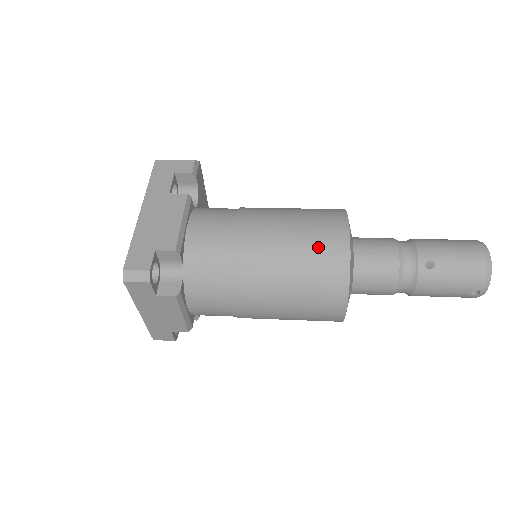
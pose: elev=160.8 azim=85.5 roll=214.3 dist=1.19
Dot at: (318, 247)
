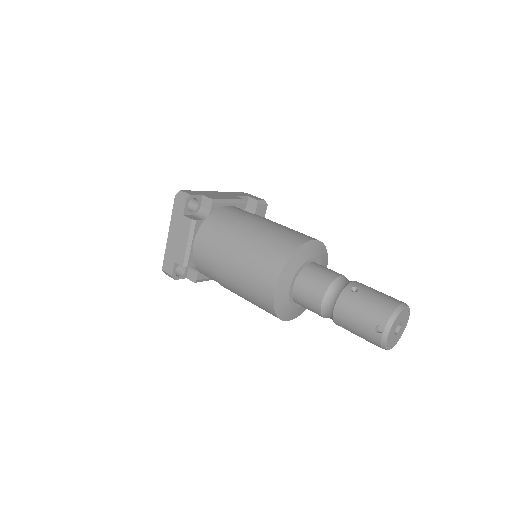
Dot at: (287, 235)
